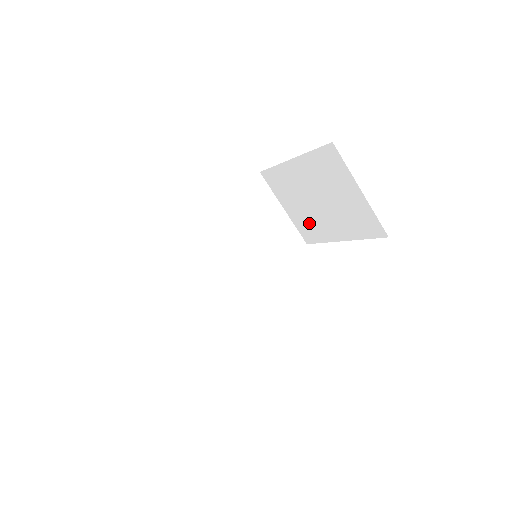
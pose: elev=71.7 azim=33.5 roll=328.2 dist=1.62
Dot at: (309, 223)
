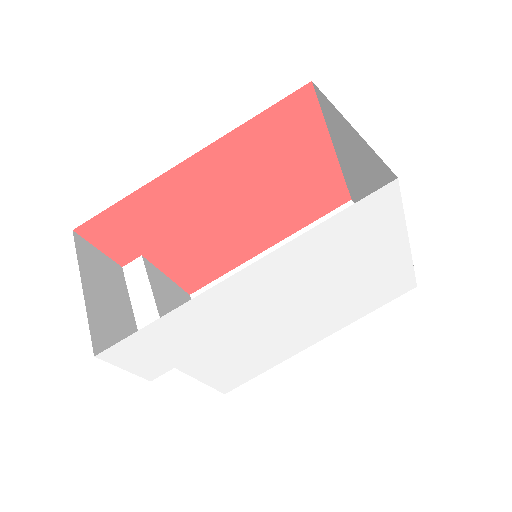
Dot at: occluded
